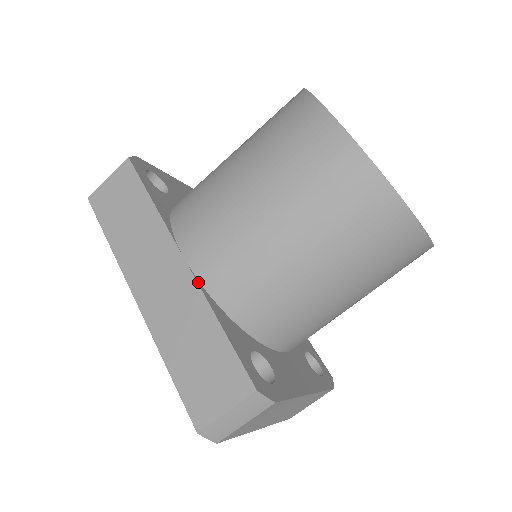
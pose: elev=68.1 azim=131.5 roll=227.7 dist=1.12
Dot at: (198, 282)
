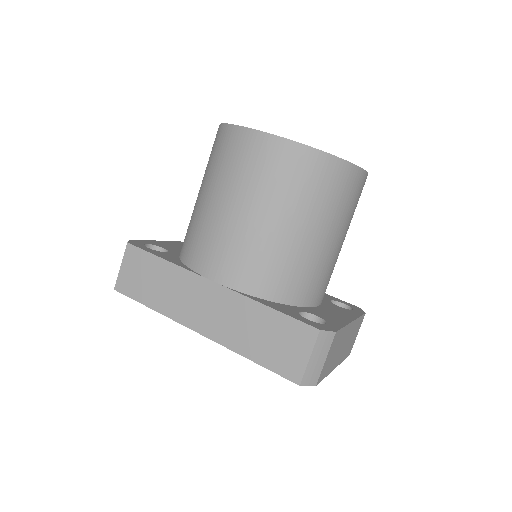
Dot at: (234, 291)
